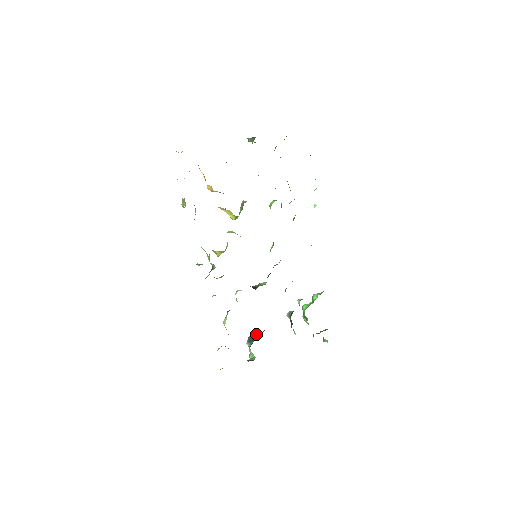
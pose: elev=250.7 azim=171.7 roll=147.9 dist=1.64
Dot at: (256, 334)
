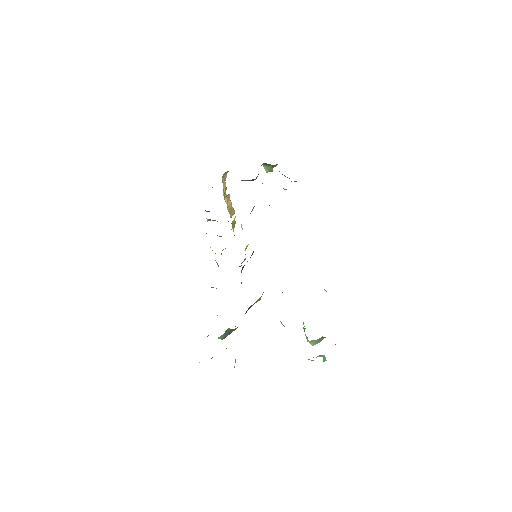
Dot at: occluded
